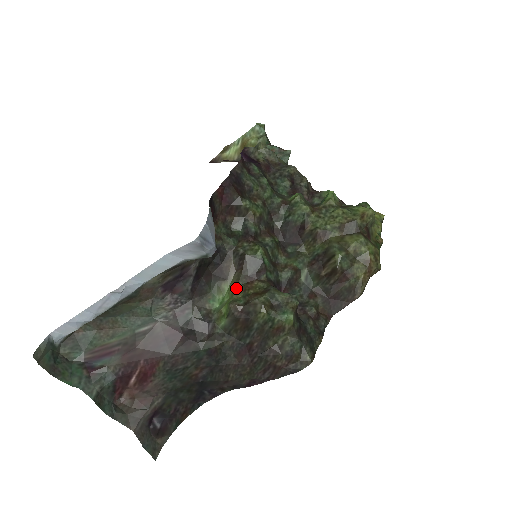
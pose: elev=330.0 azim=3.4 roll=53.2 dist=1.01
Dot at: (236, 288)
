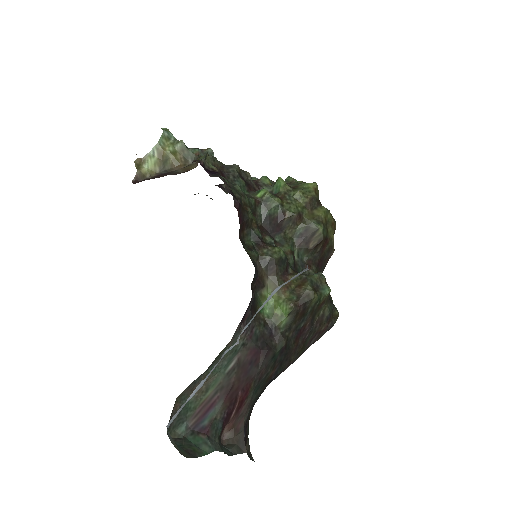
Dot at: (280, 290)
